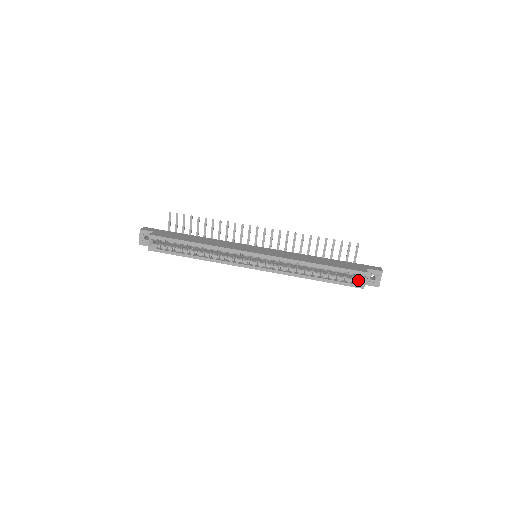
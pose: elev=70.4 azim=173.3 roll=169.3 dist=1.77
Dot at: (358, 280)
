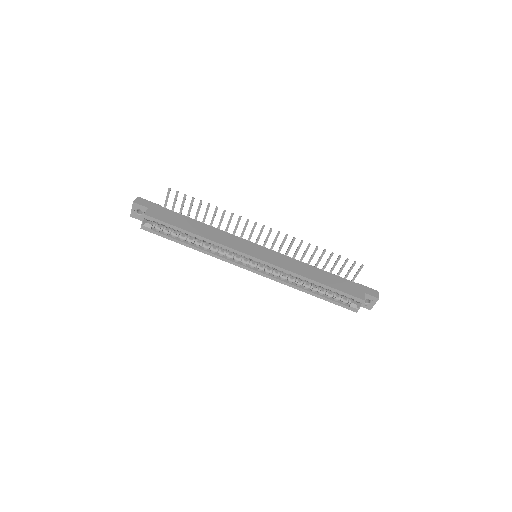
Dot at: (353, 303)
